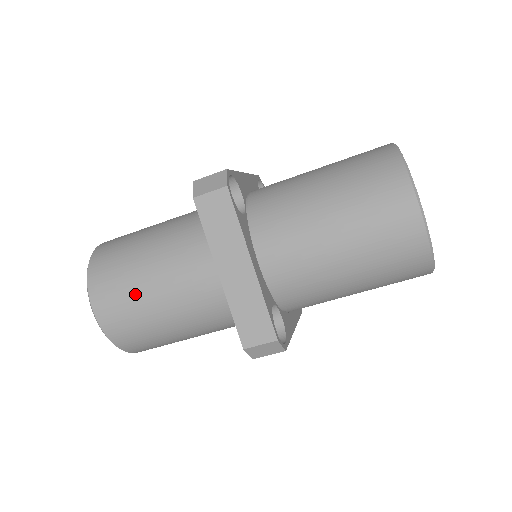
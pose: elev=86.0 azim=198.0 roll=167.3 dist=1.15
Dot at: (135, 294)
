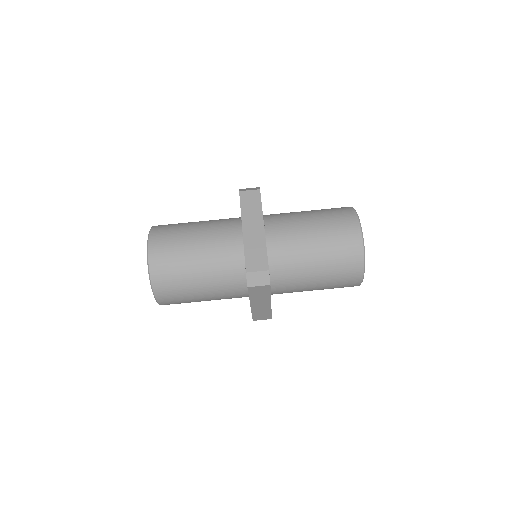
Dot at: (189, 298)
